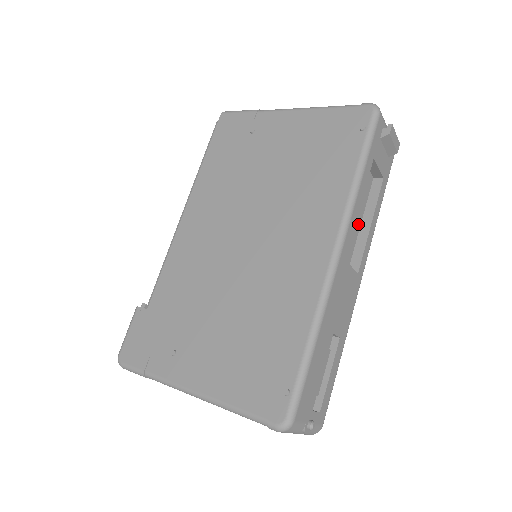
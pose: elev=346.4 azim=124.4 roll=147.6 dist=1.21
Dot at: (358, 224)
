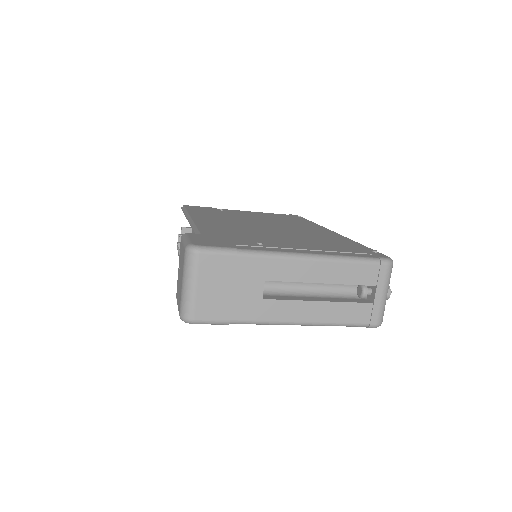
Dot at: occluded
